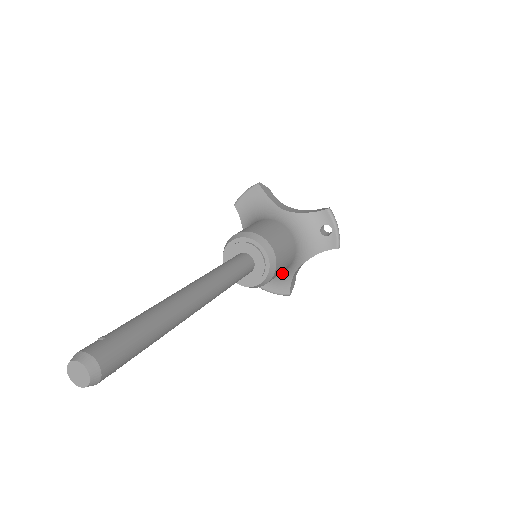
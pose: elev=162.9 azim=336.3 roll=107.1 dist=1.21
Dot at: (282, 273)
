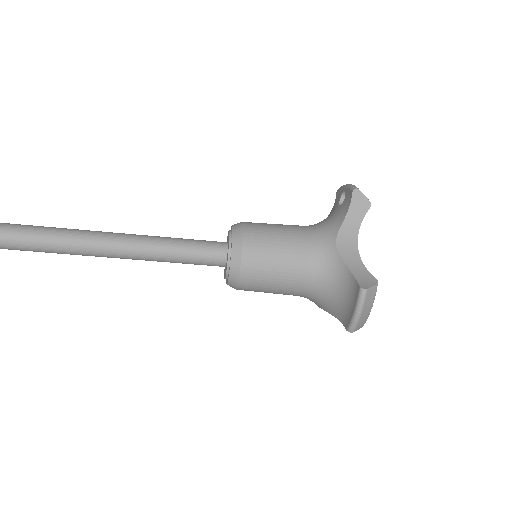
Dot at: (330, 272)
